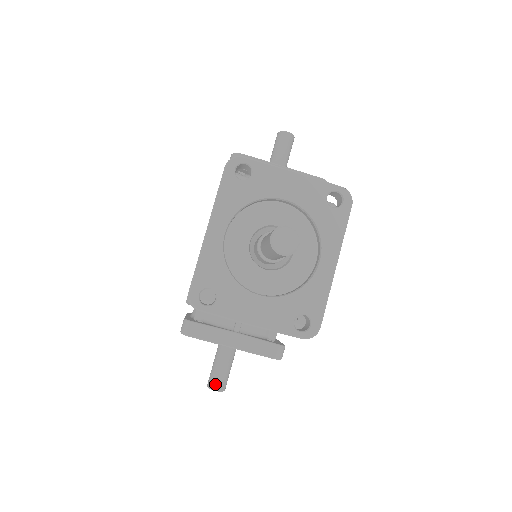
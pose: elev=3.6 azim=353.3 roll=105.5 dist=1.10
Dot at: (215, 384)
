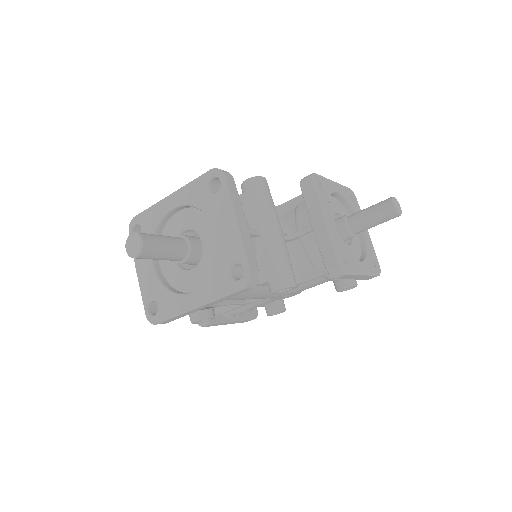
Dot at: occluded
